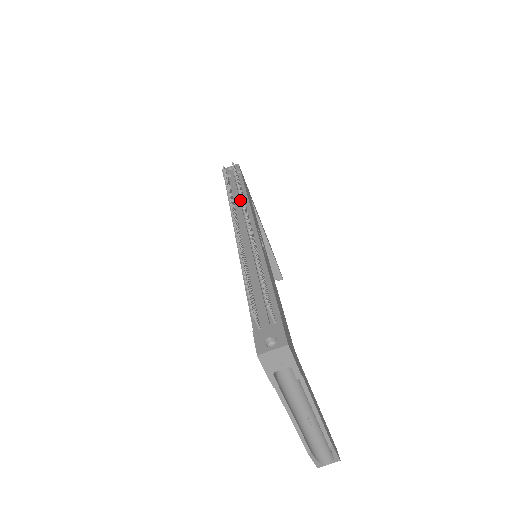
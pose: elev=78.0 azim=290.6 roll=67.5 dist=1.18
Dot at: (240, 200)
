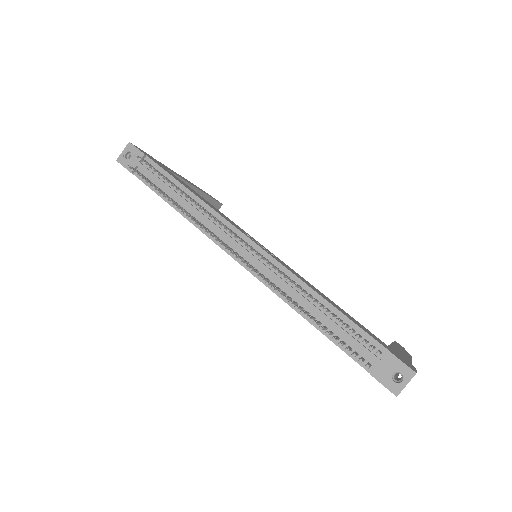
Dot at: (191, 204)
